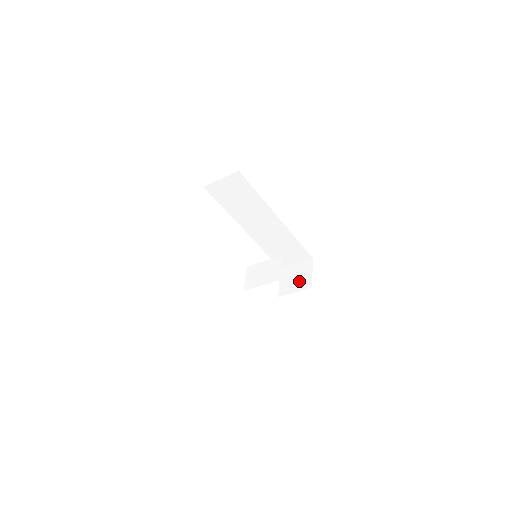
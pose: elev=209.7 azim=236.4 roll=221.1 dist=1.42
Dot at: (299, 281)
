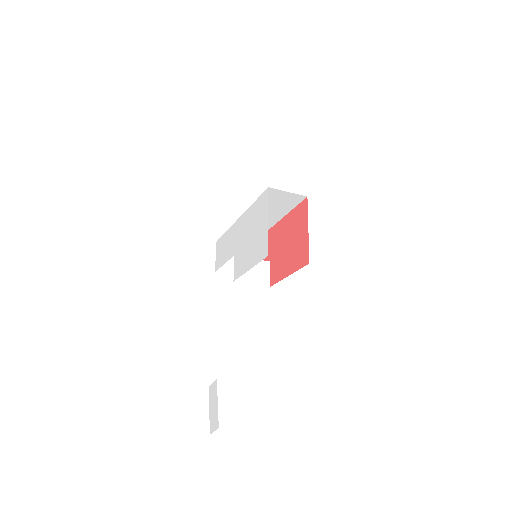
Dot at: occluded
